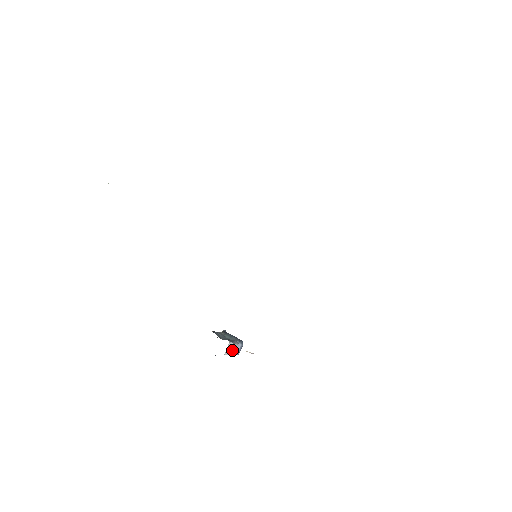
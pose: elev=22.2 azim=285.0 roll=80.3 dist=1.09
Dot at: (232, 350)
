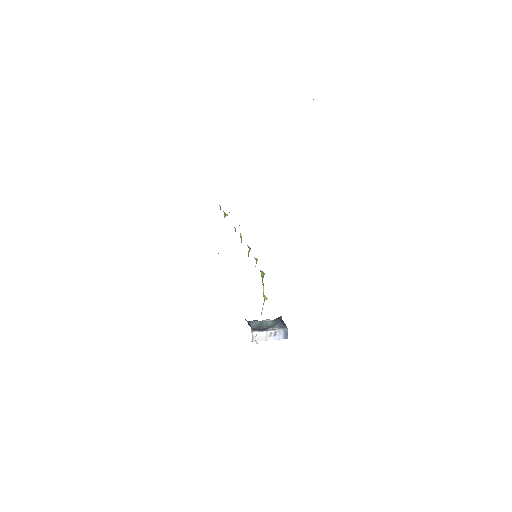
Dot at: (266, 337)
